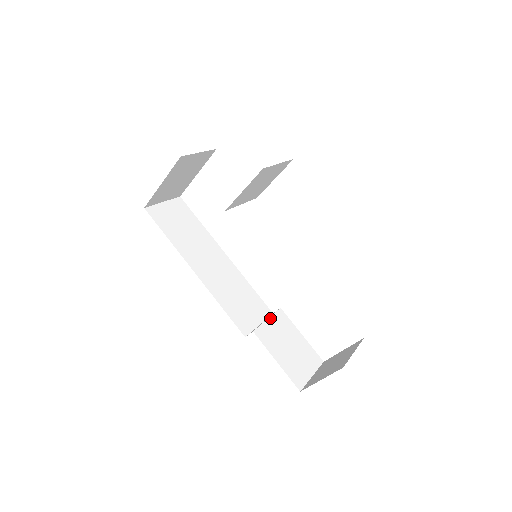
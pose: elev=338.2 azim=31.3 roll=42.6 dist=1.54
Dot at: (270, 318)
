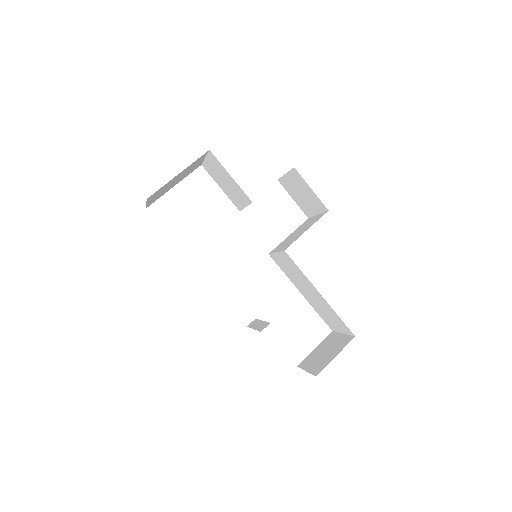
Dot at: occluded
